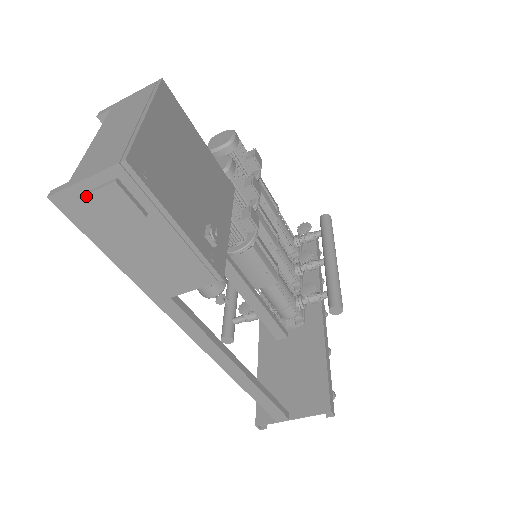
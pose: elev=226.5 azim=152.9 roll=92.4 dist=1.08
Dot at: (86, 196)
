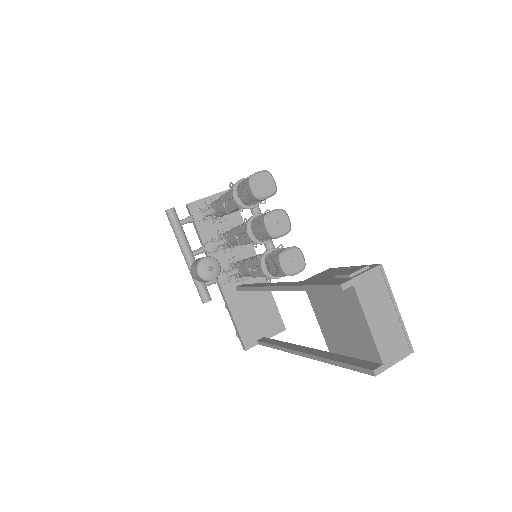
Dot at: occluded
